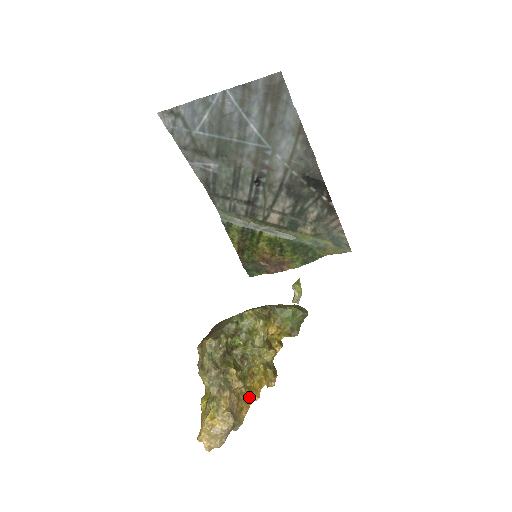
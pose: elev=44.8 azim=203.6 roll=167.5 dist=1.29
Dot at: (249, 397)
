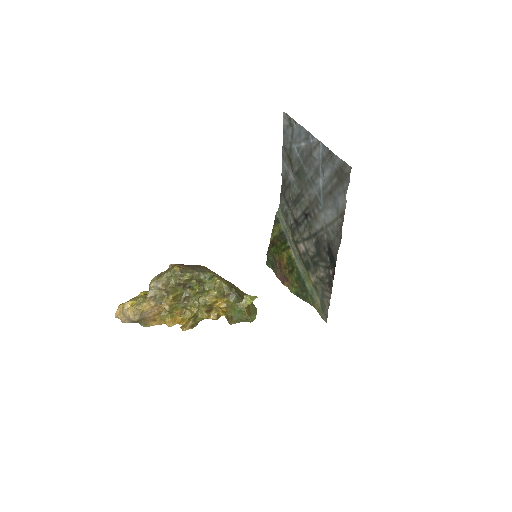
Dot at: (166, 320)
